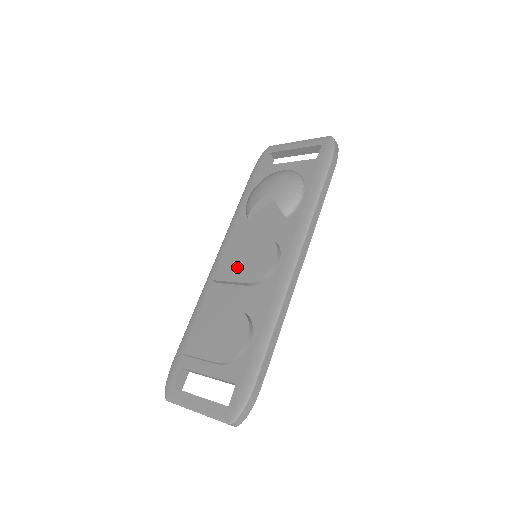
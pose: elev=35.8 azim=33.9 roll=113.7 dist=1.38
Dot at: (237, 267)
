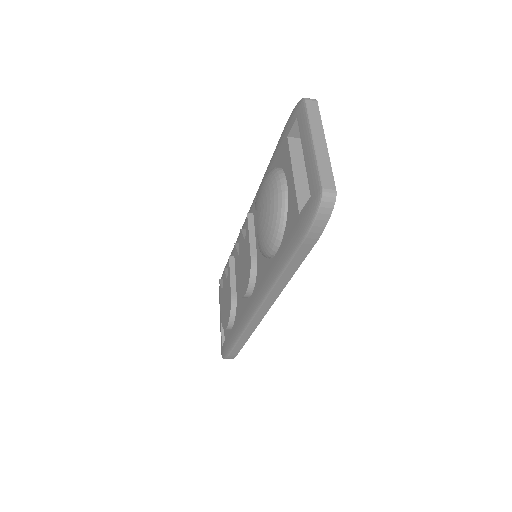
Dot at: (239, 258)
